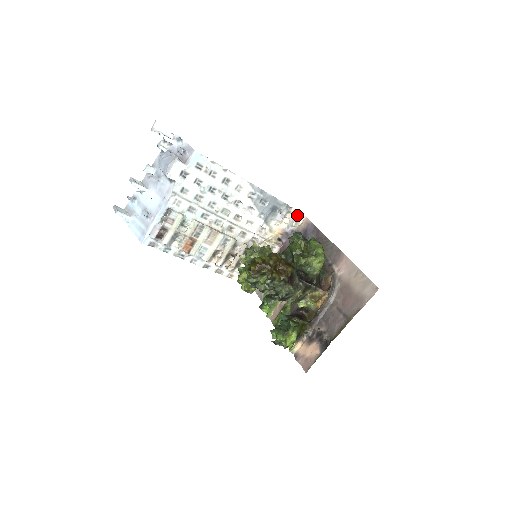
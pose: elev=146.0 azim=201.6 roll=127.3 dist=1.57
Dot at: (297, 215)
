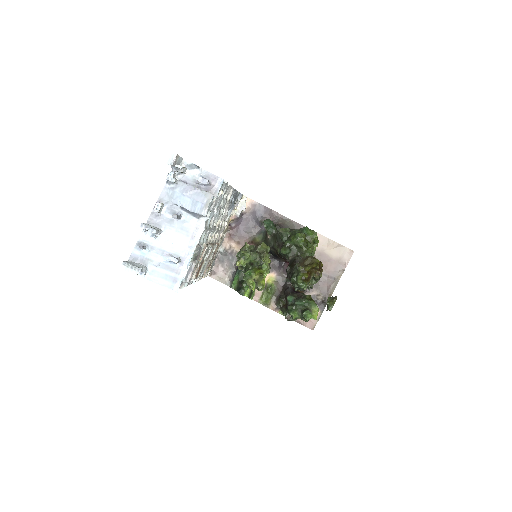
Dot at: (245, 199)
